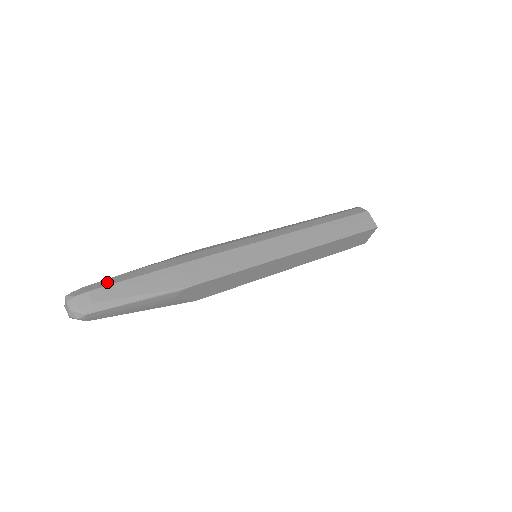
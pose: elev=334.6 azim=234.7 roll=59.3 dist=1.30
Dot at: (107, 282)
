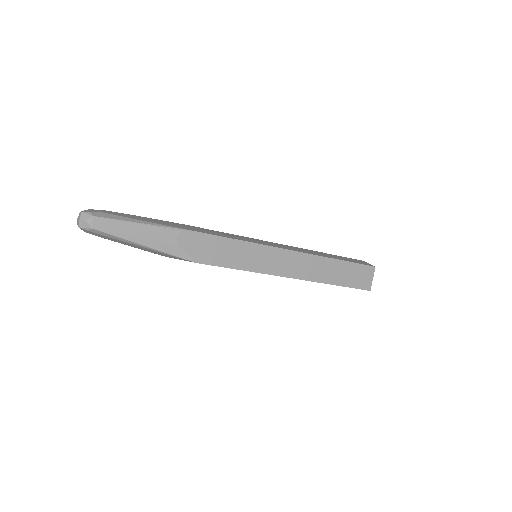
Dot at: occluded
